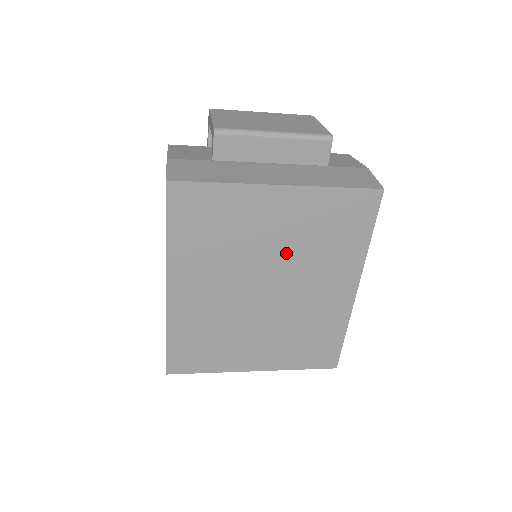
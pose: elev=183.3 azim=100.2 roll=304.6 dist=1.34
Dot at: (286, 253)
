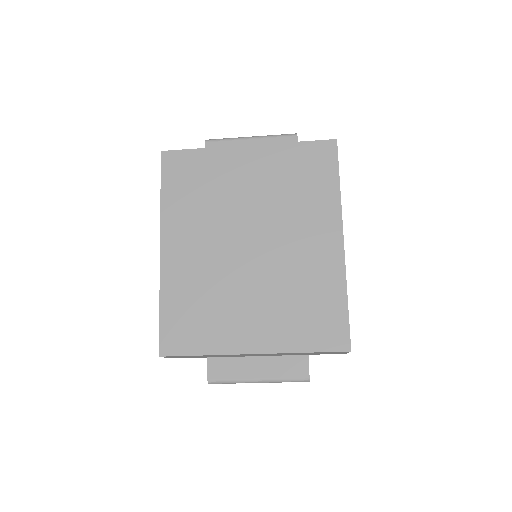
Dot at: (263, 205)
